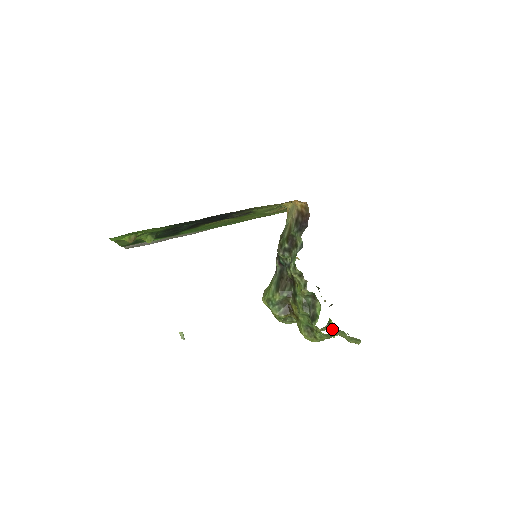
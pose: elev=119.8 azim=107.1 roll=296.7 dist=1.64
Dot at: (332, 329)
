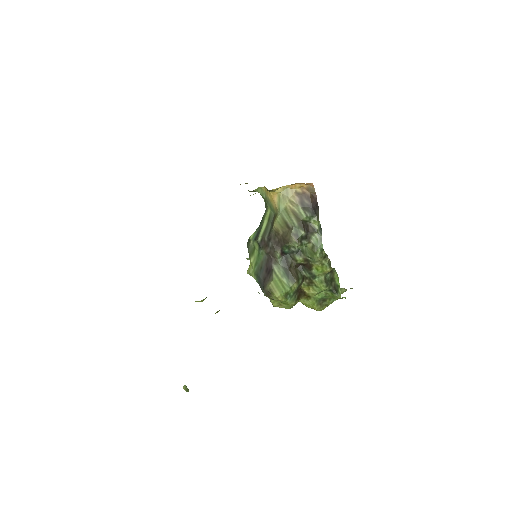
Dot at: occluded
